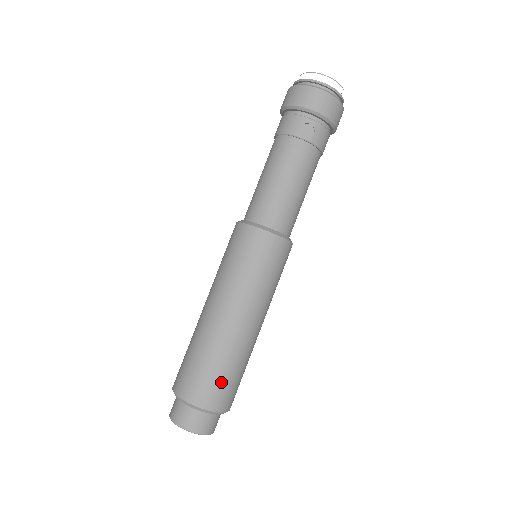
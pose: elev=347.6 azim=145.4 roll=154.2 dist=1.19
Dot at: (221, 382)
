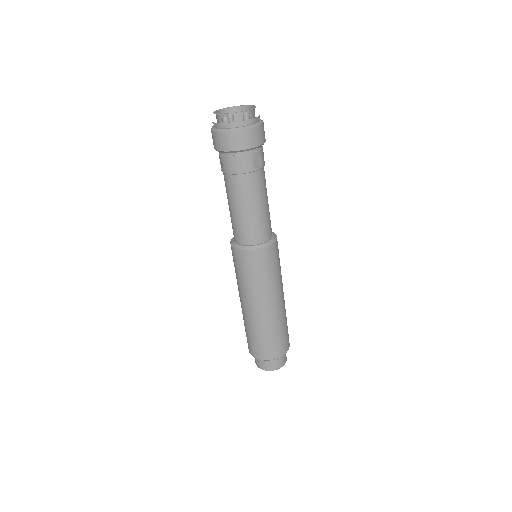
Dot at: (286, 335)
